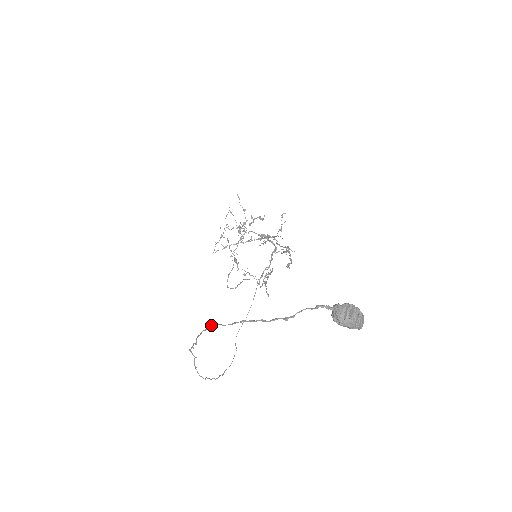
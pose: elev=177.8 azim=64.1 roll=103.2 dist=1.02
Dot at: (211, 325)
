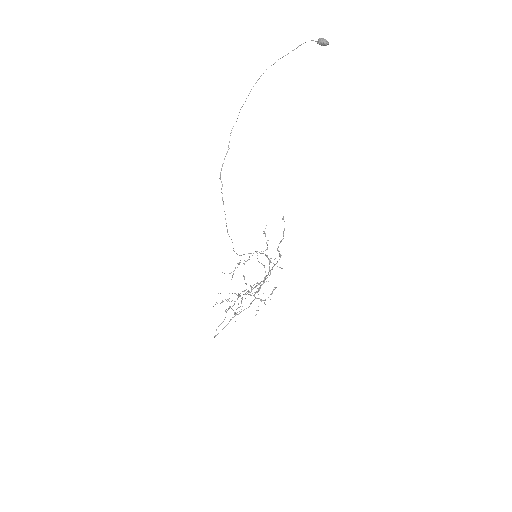
Dot at: occluded
